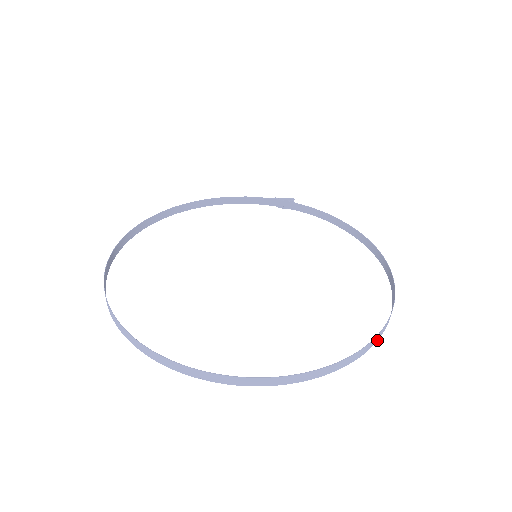
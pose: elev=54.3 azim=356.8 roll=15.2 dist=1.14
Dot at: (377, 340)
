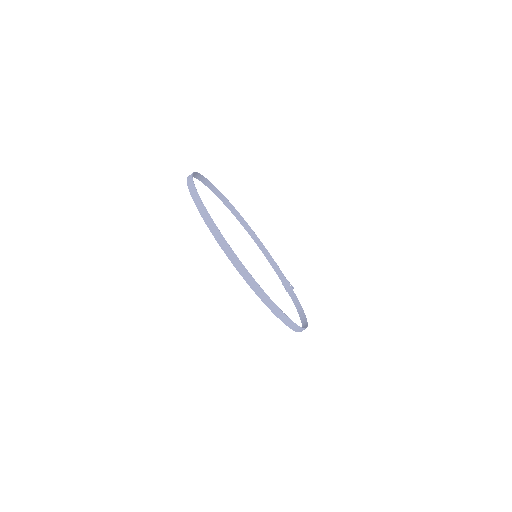
Dot at: (269, 307)
